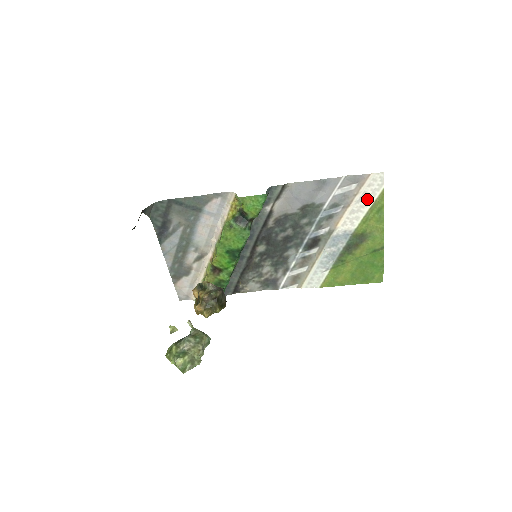
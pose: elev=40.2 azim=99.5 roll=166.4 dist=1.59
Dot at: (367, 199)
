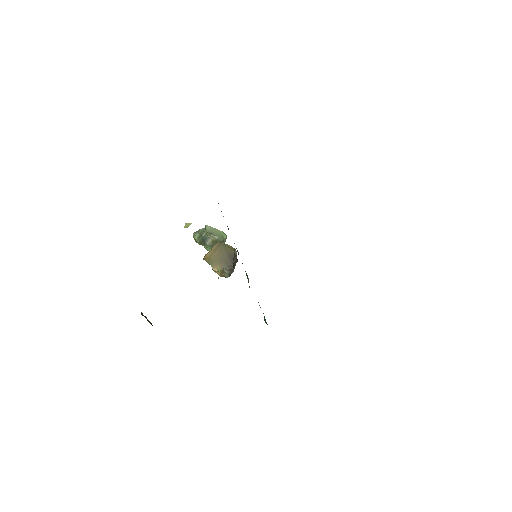
Dot at: occluded
